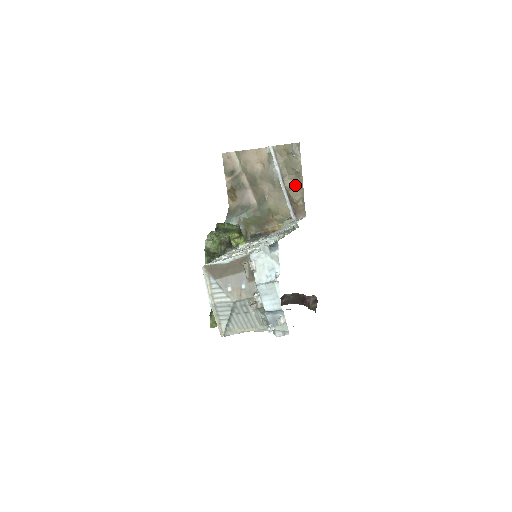
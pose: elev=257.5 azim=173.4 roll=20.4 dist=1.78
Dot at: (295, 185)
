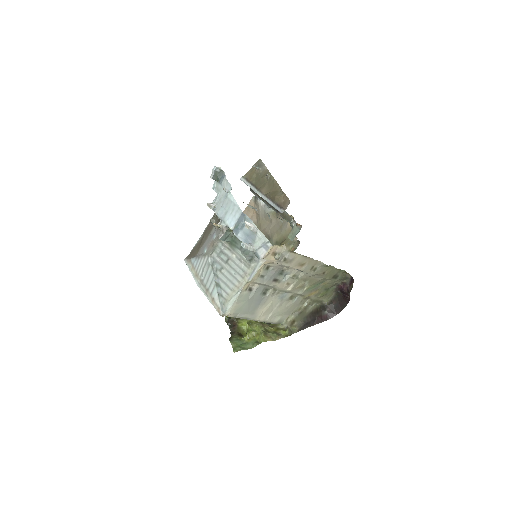
Dot at: (271, 187)
